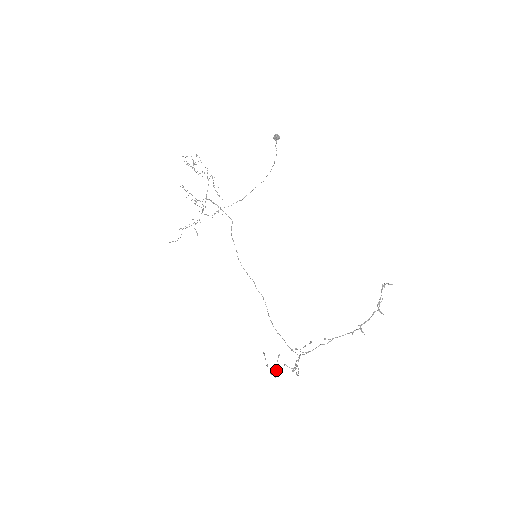
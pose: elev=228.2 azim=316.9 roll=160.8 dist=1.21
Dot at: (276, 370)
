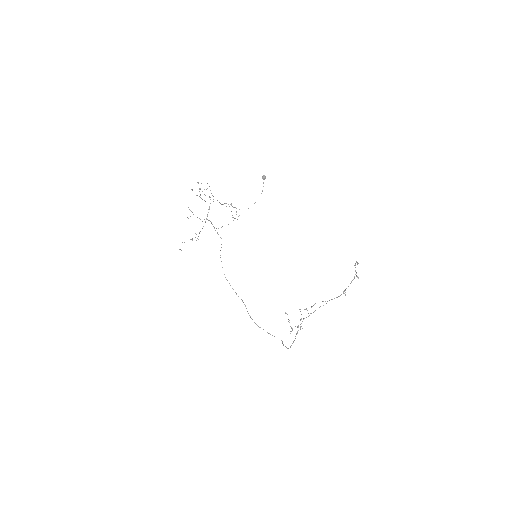
Dot at: (301, 319)
